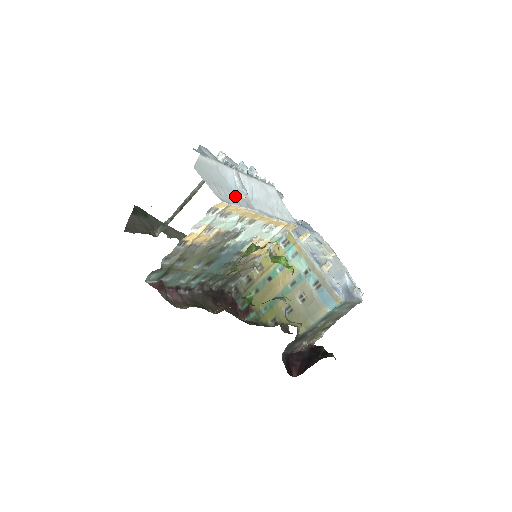
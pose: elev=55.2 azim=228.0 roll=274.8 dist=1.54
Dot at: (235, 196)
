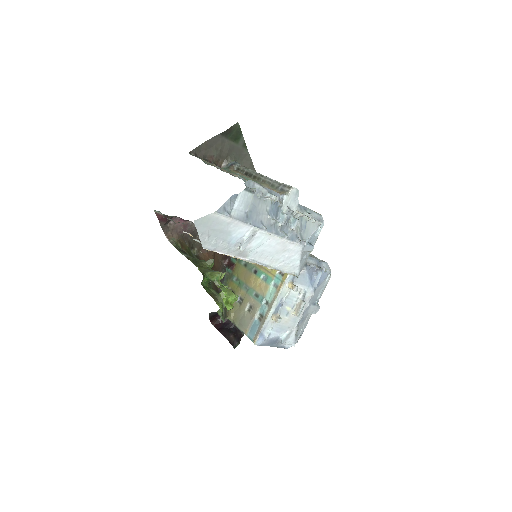
Dot at: (230, 246)
